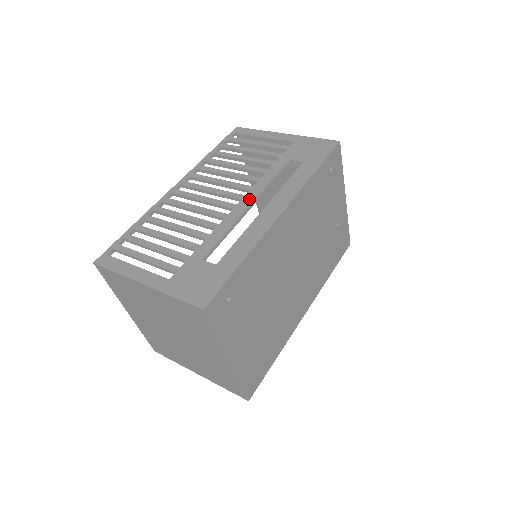
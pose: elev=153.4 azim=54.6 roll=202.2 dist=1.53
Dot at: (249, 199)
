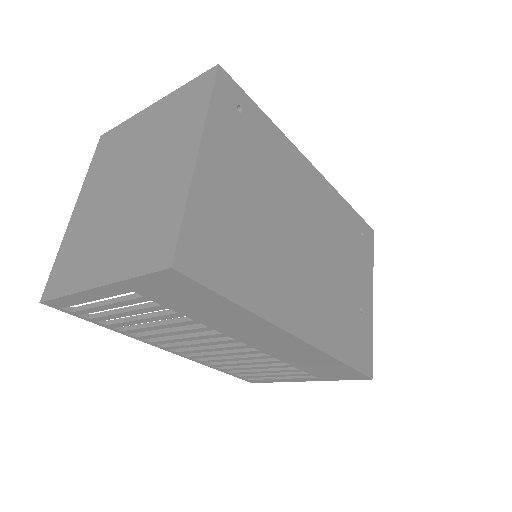
Dot at: occluded
